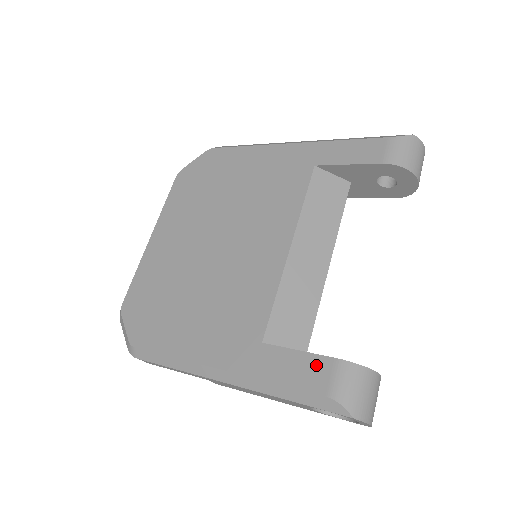
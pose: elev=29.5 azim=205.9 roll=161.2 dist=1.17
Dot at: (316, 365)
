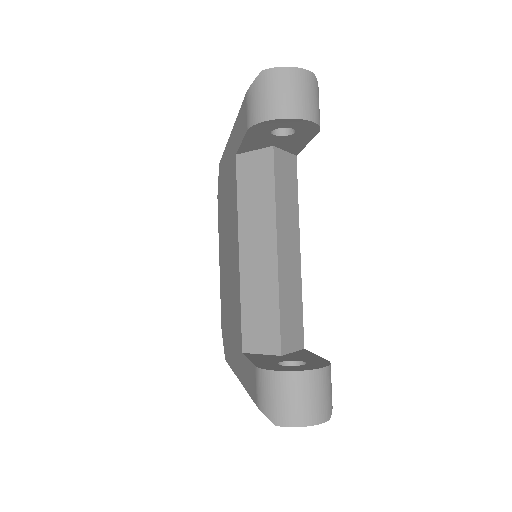
Dot at: (252, 374)
